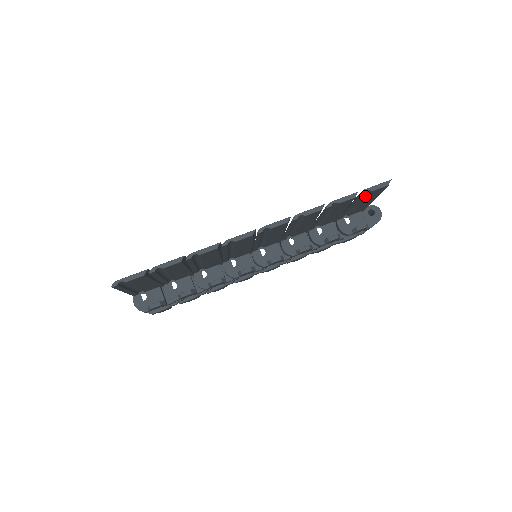
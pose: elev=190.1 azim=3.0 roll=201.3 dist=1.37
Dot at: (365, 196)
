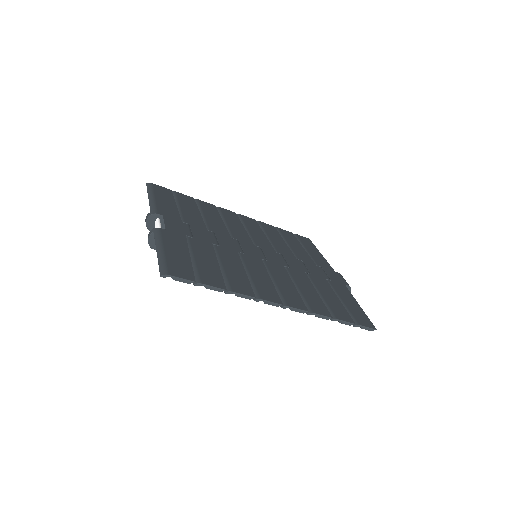
Dot at: (355, 318)
